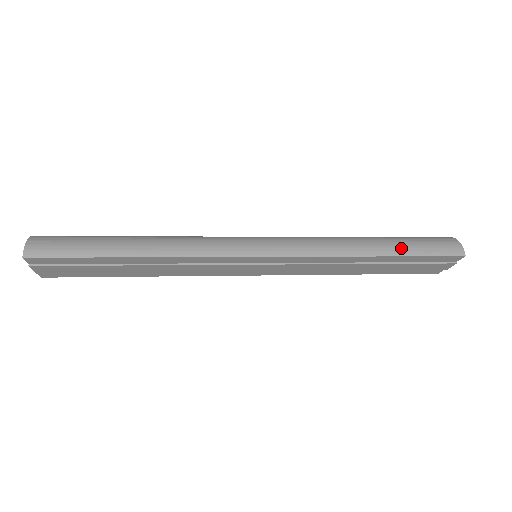
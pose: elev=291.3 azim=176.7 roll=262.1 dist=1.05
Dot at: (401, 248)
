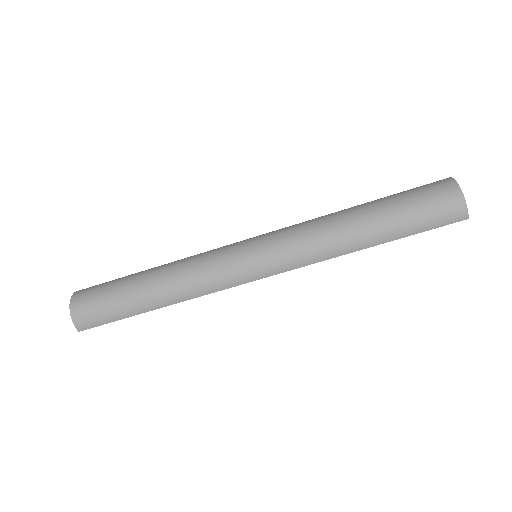
Dot at: (397, 232)
